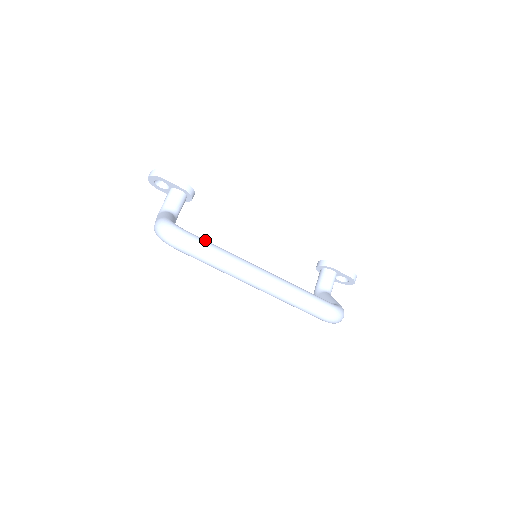
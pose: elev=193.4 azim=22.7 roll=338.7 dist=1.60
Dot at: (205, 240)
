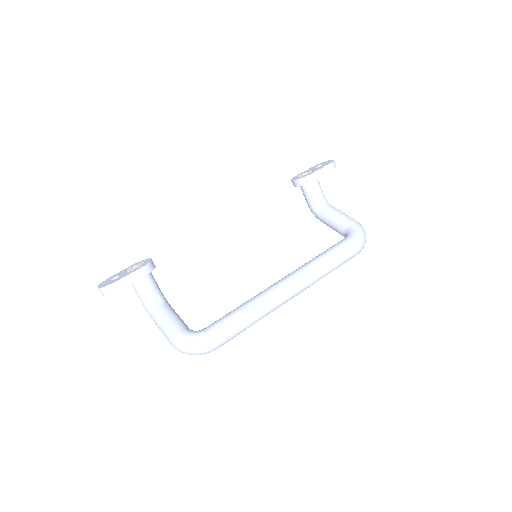
Dot at: (227, 320)
